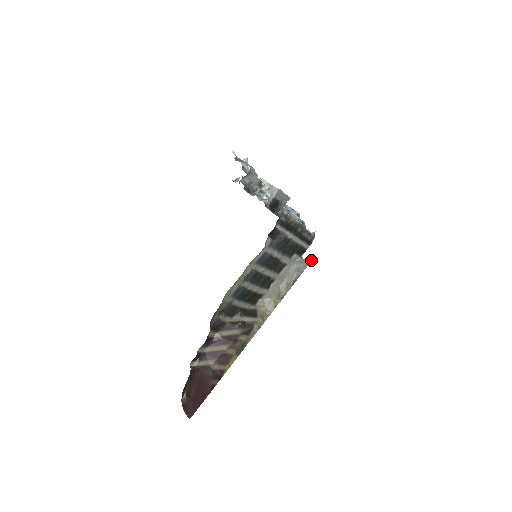
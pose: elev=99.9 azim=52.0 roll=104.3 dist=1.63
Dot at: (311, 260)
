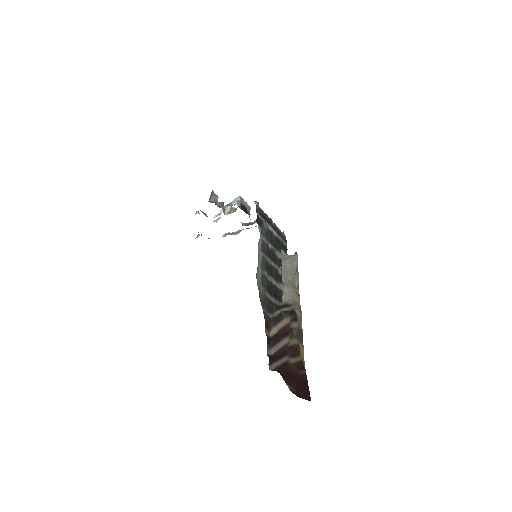
Dot at: (296, 252)
